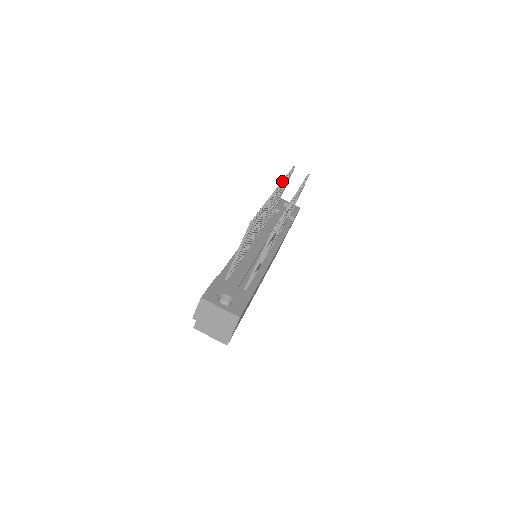
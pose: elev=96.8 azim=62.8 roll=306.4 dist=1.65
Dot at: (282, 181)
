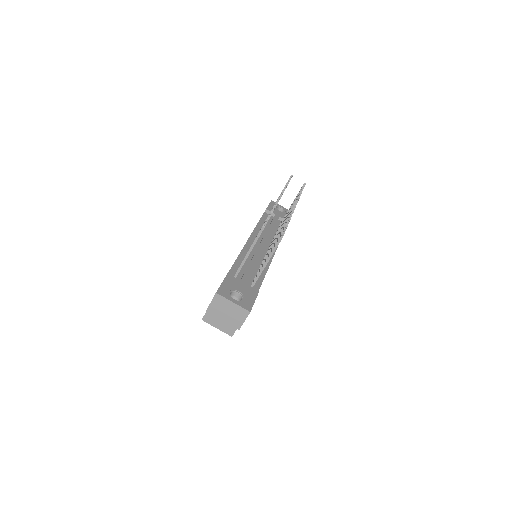
Dot at: (284, 189)
